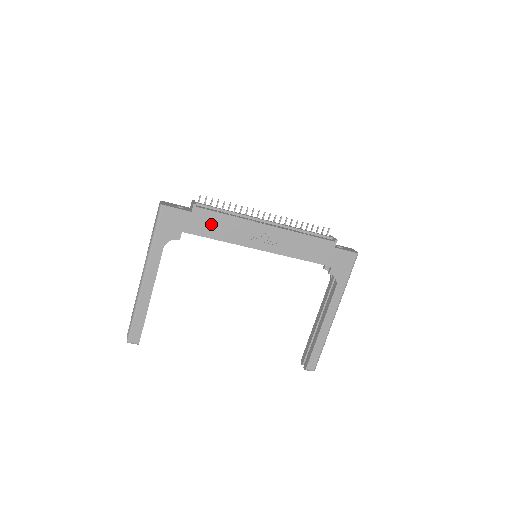
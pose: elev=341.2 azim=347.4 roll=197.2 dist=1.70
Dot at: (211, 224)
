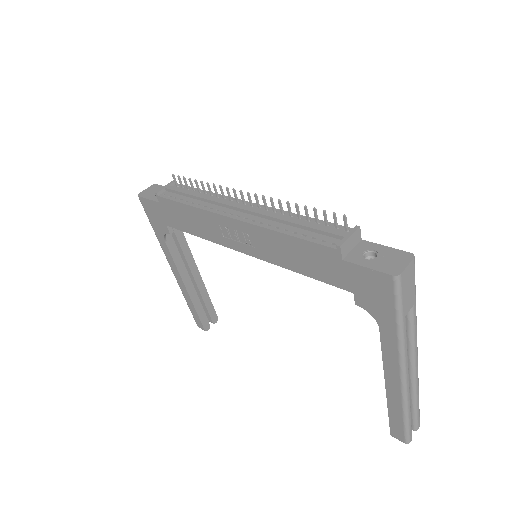
Dot at: (181, 216)
